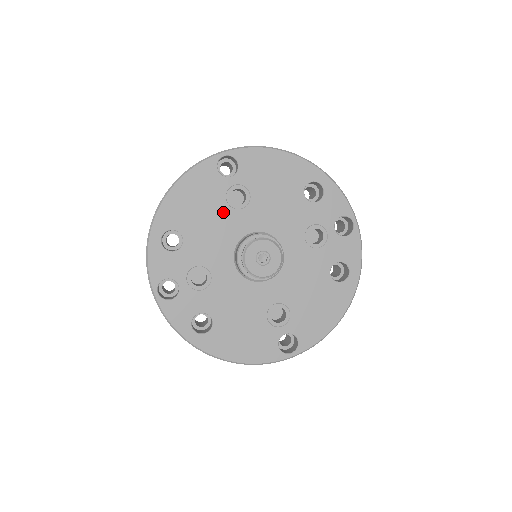
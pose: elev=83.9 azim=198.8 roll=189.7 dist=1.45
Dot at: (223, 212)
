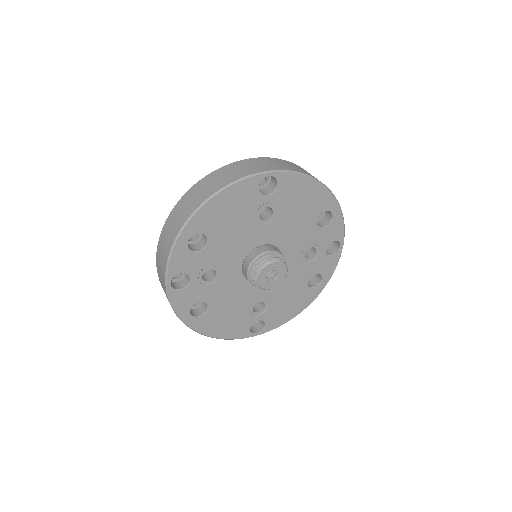
Dot at: (249, 225)
